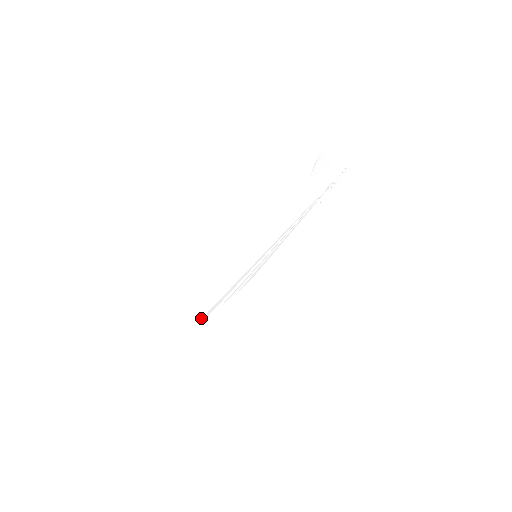
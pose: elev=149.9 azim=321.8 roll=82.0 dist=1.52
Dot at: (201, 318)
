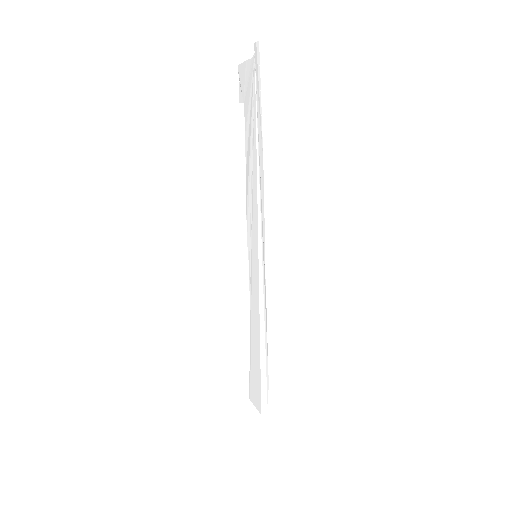
Dot at: (260, 412)
